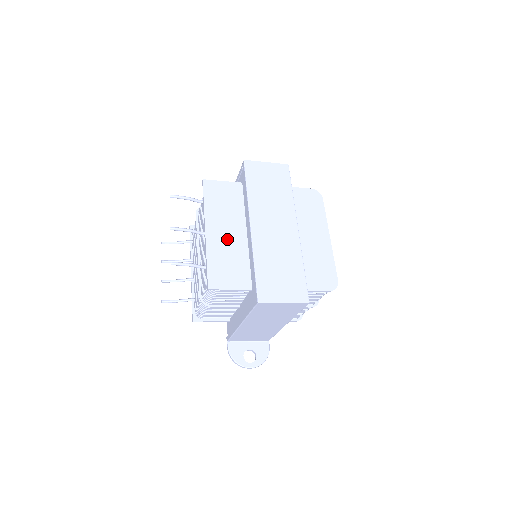
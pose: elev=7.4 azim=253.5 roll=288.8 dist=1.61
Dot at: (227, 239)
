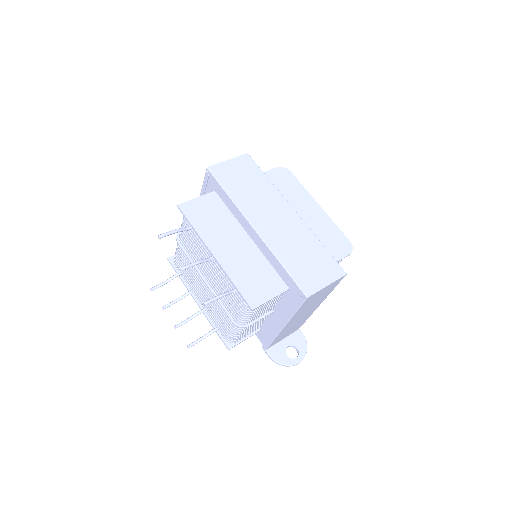
Dot at: (237, 252)
